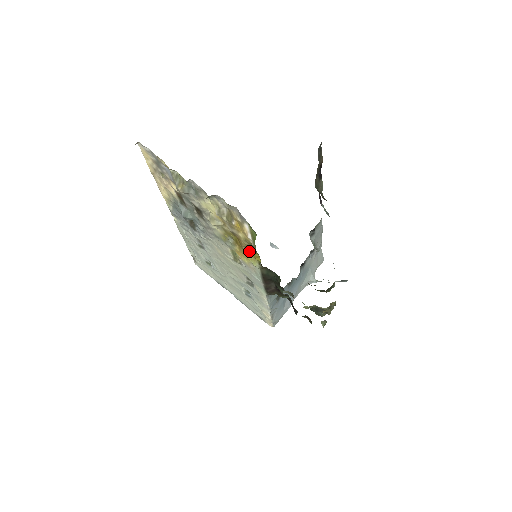
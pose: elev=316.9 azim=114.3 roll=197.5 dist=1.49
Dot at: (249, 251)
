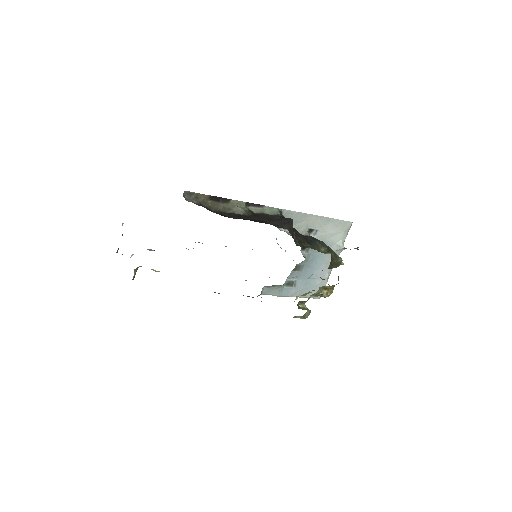
Dot at: occluded
